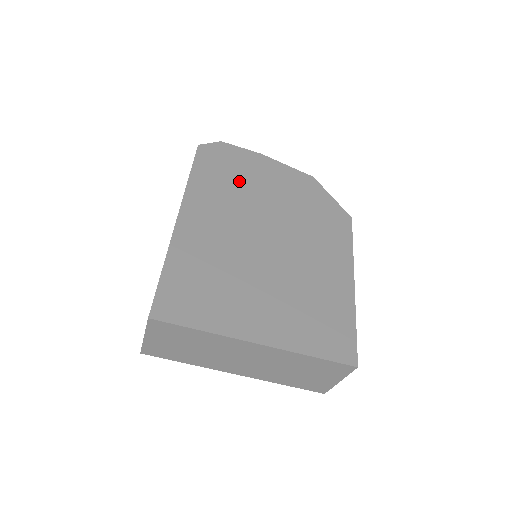
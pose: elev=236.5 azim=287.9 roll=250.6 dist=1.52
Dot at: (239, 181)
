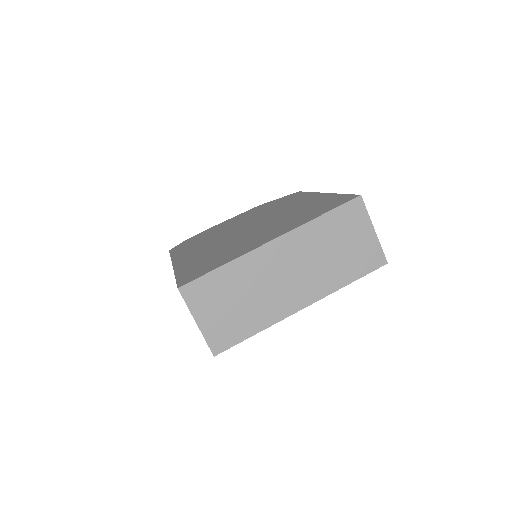
Dot at: (207, 236)
